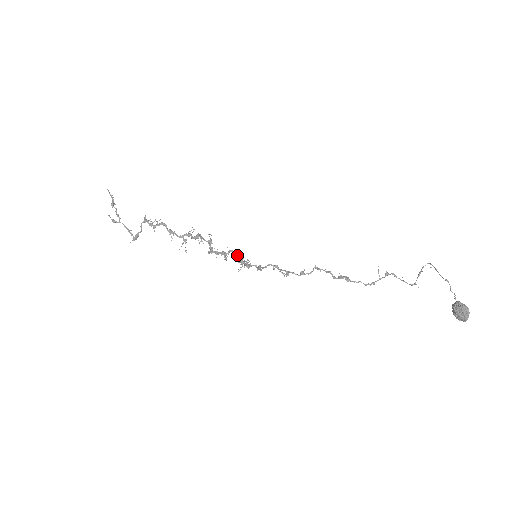
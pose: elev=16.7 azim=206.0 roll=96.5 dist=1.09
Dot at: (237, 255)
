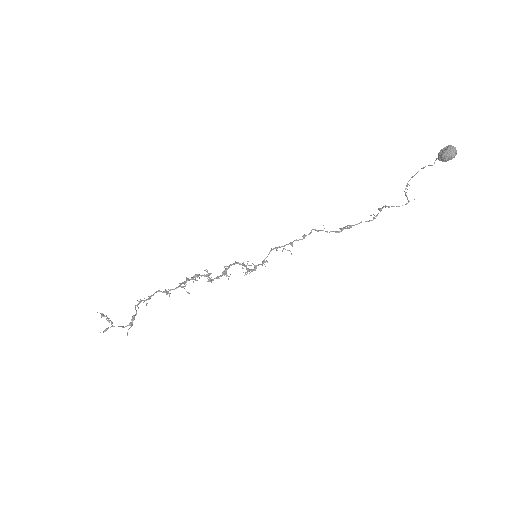
Dot at: (237, 263)
